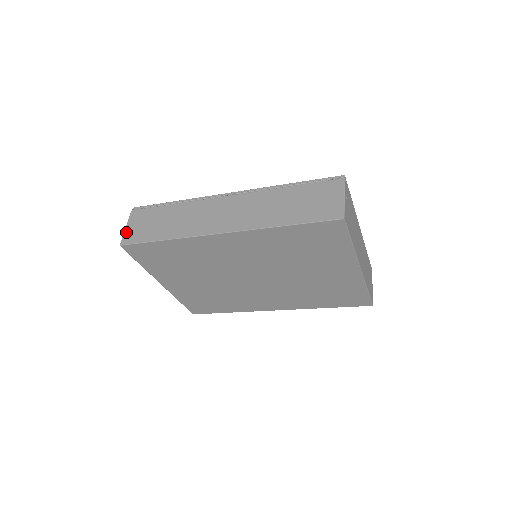
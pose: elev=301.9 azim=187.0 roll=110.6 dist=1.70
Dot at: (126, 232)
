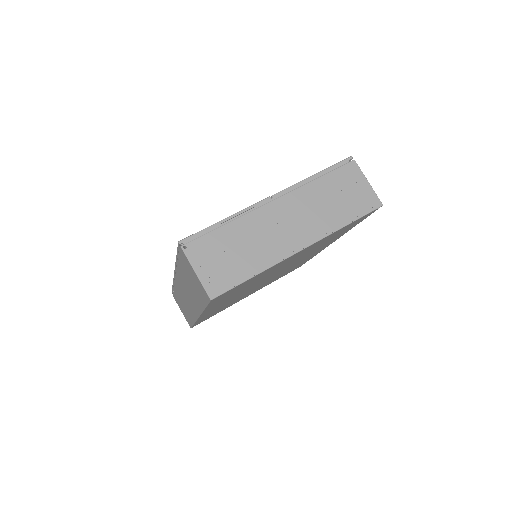
Dot at: occluded
